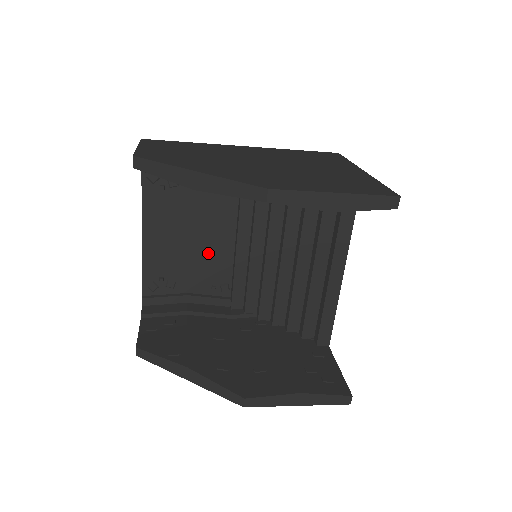
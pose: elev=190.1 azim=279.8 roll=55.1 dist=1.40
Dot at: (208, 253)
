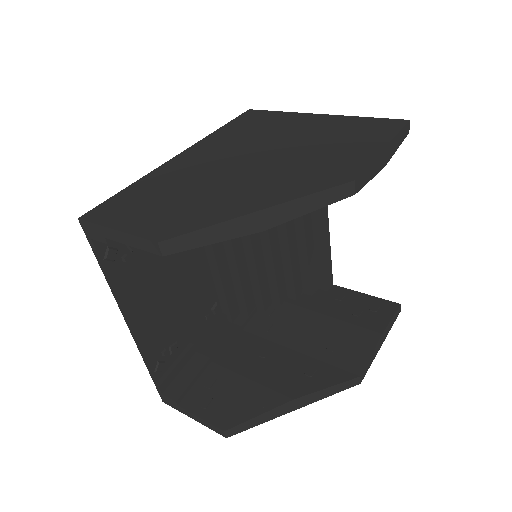
Dot at: (191, 289)
